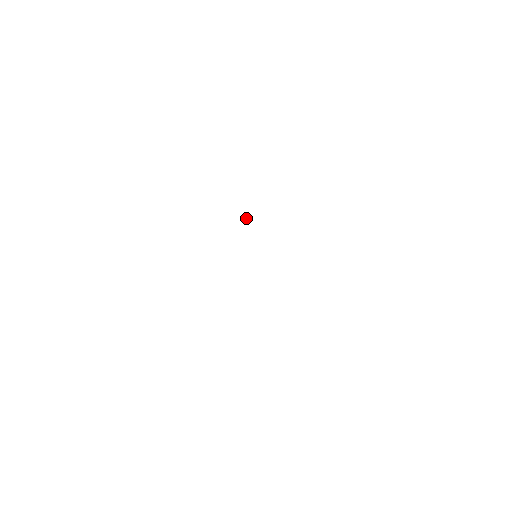
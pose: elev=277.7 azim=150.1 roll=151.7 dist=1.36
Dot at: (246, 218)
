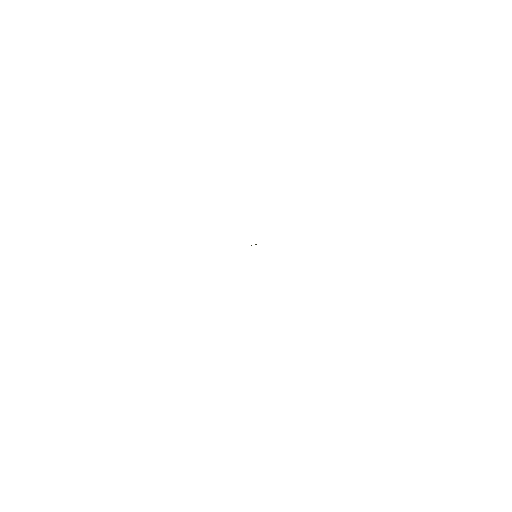
Dot at: occluded
